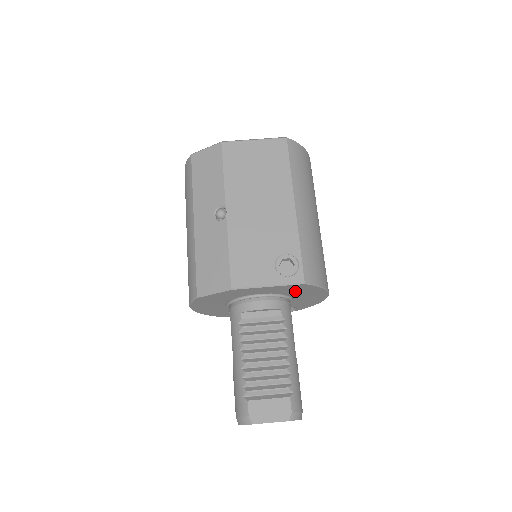
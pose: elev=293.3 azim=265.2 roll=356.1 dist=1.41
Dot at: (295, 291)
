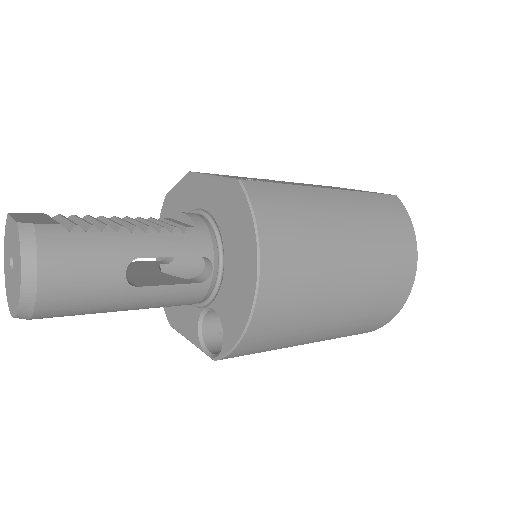
Dot at: (229, 218)
